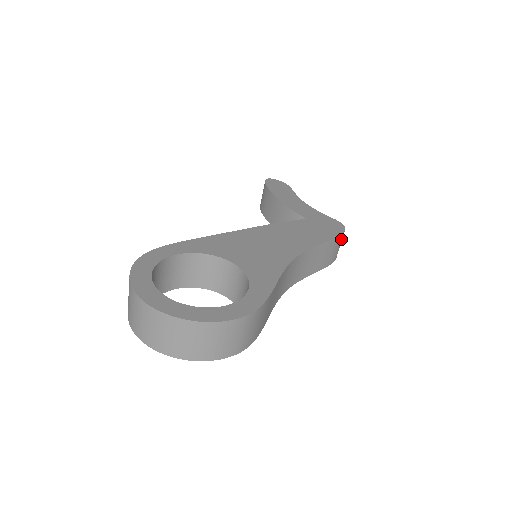
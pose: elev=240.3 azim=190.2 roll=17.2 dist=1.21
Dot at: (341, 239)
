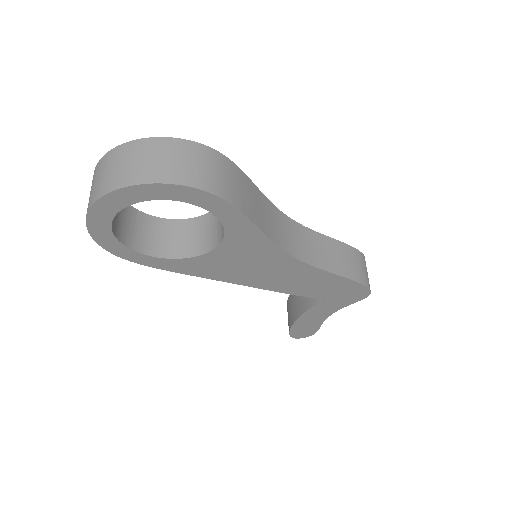
Dot at: (362, 261)
